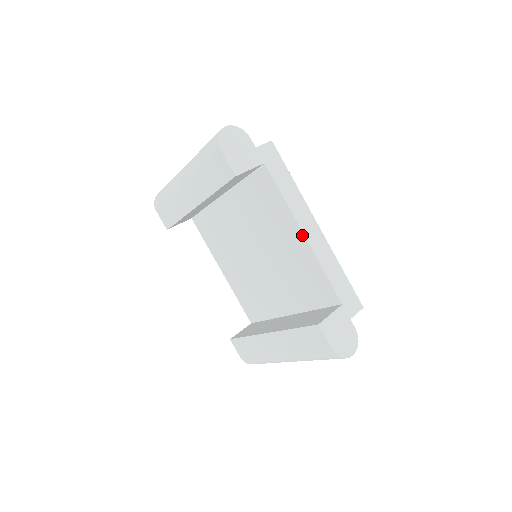
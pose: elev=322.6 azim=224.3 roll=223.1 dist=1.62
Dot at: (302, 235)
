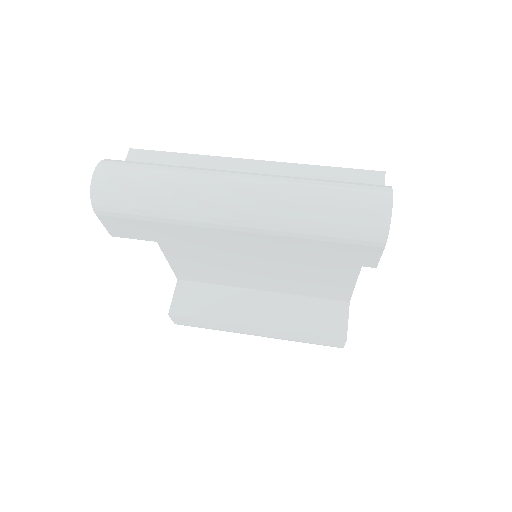
Dot at: (359, 267)
